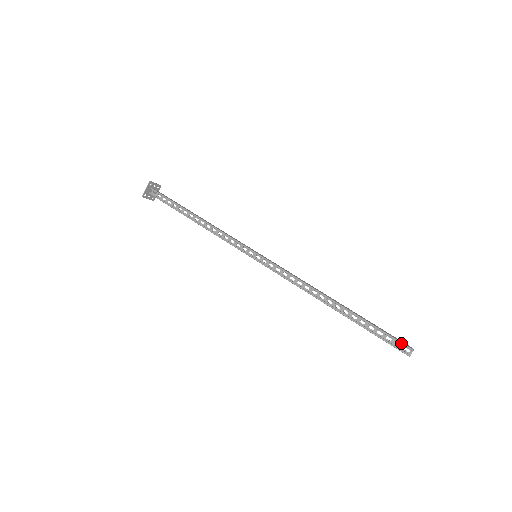
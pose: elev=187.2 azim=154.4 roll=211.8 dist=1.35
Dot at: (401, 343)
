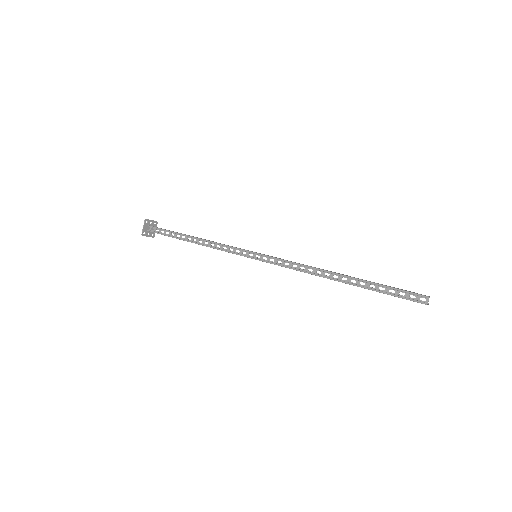
Dot at: (415, 294)
